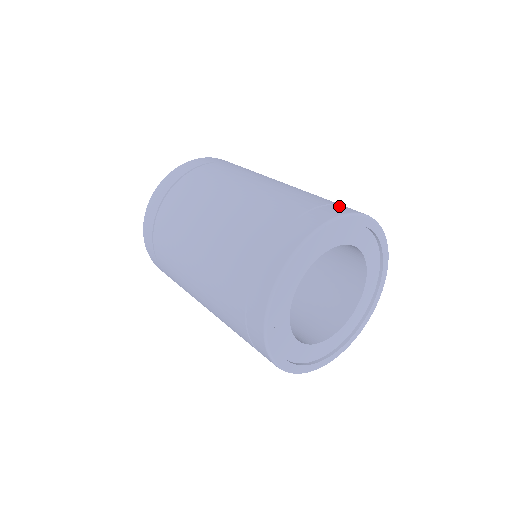
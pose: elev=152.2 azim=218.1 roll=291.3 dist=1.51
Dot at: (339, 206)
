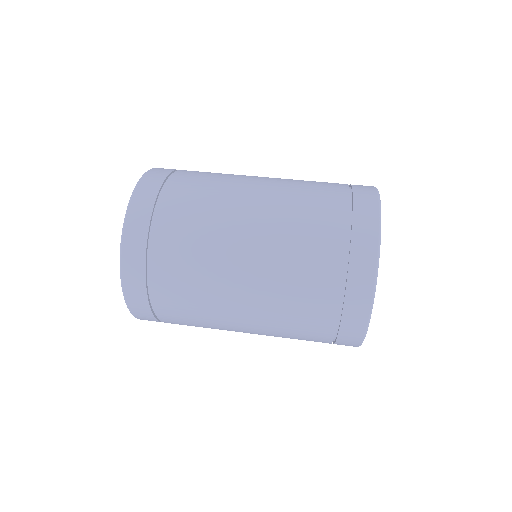
Dot at: (356, 248)
